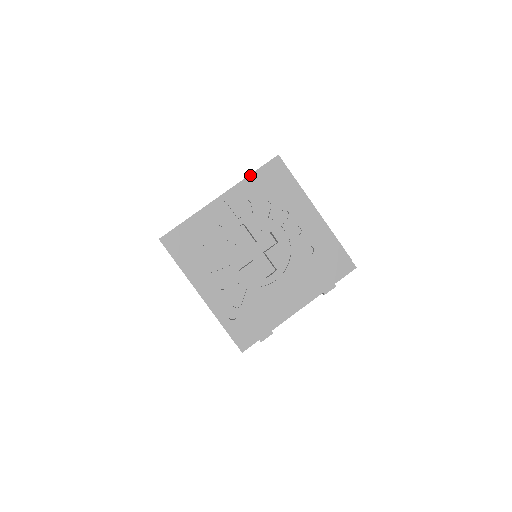
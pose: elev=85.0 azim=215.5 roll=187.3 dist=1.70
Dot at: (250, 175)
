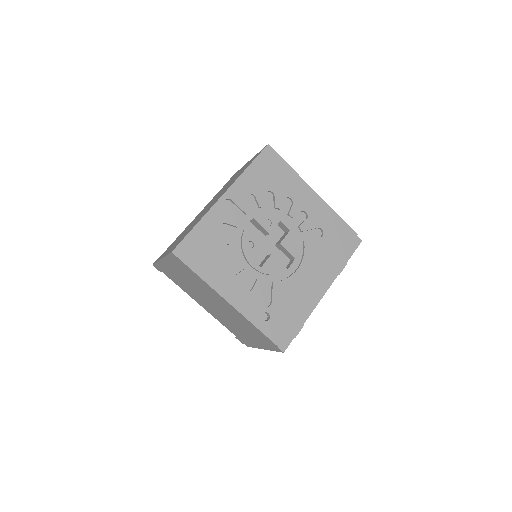
Dot at: (247, 168)
